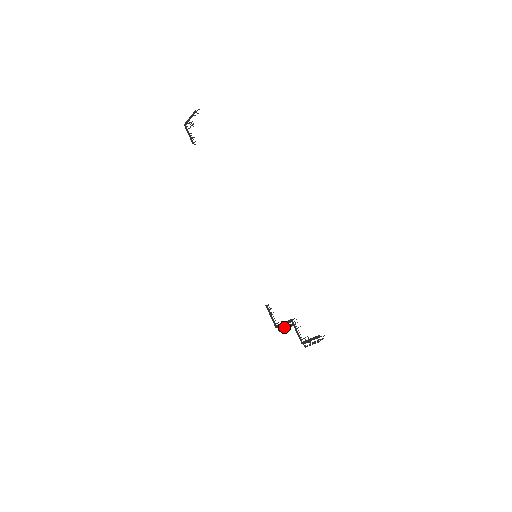
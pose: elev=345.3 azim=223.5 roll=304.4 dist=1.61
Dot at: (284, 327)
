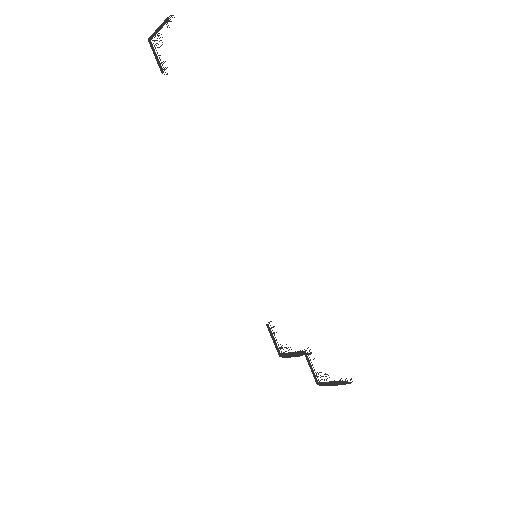
Dot at: (291, 355)
